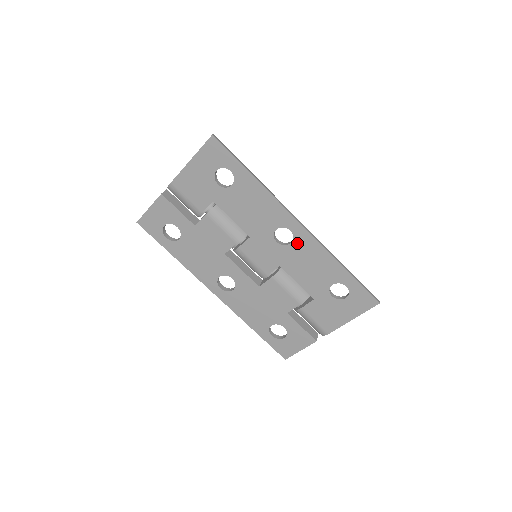
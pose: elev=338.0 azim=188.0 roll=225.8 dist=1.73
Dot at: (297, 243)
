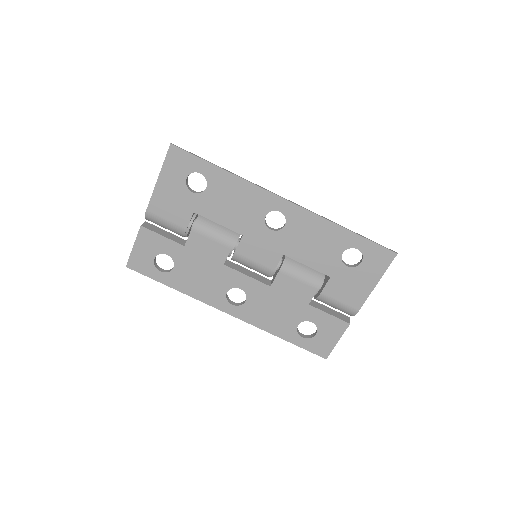
Dot at: (291, 222)
